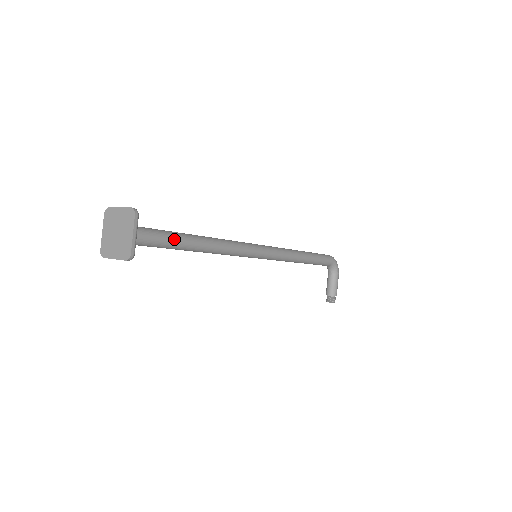
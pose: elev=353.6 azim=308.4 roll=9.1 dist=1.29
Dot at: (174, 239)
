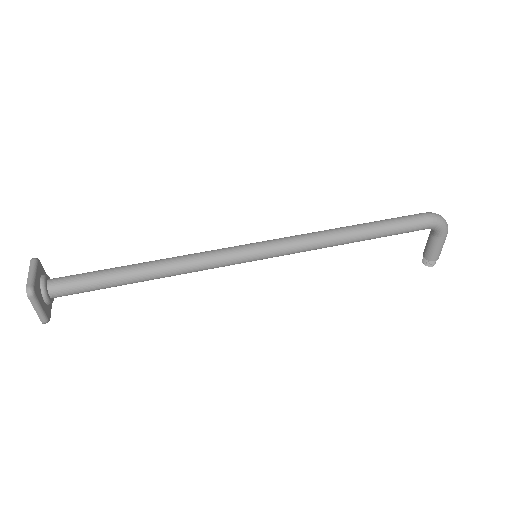
Dot at: (105, 284)
